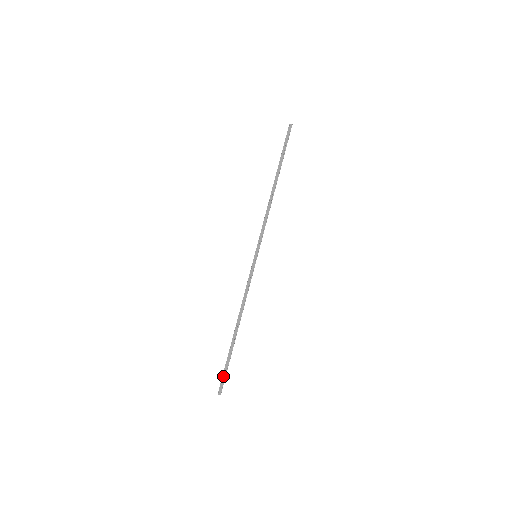
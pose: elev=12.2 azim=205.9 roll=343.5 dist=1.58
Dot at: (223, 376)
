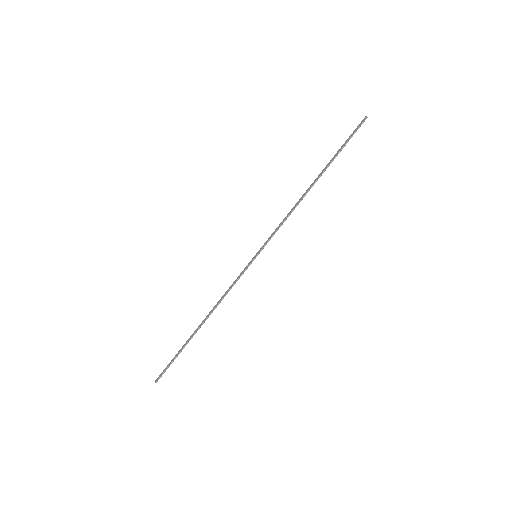
Dot at: (167, 366)
